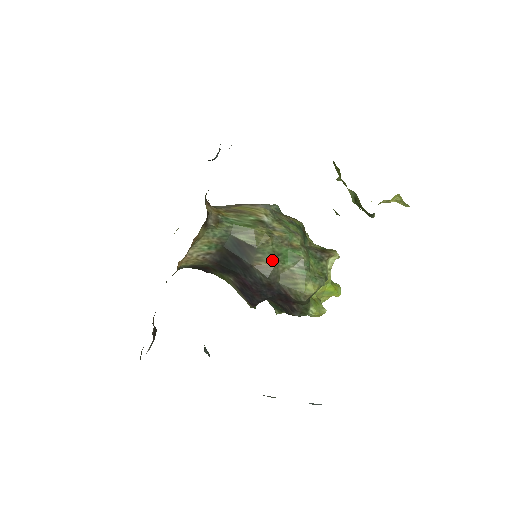
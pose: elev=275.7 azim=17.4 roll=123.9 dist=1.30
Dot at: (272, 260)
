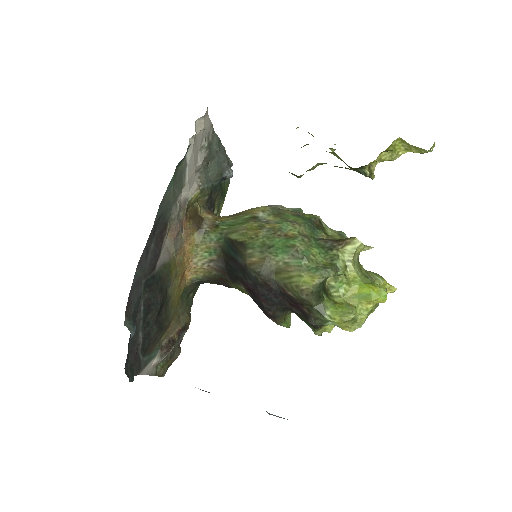
Dot at: (263, 254)
